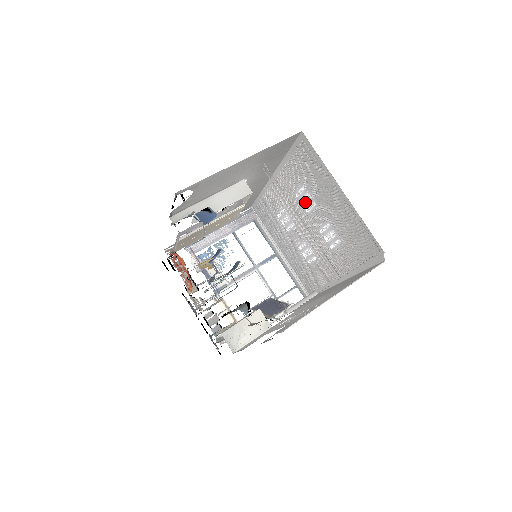
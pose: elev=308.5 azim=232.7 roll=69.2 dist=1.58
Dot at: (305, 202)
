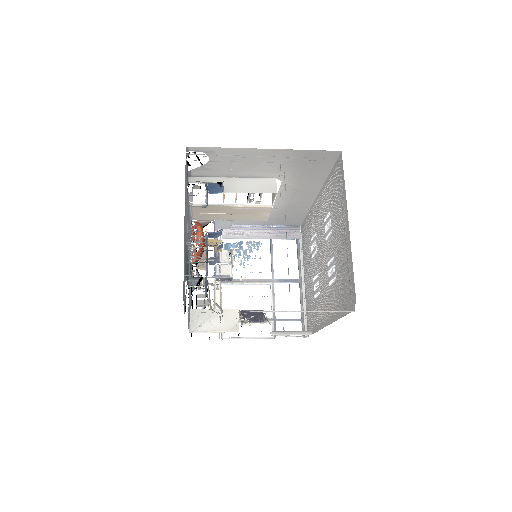
Dot at: occluded
